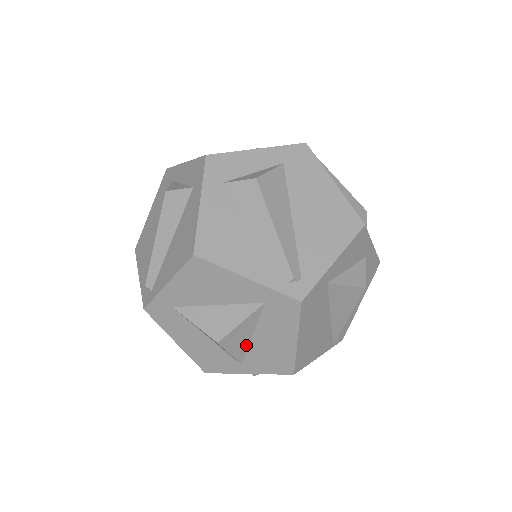
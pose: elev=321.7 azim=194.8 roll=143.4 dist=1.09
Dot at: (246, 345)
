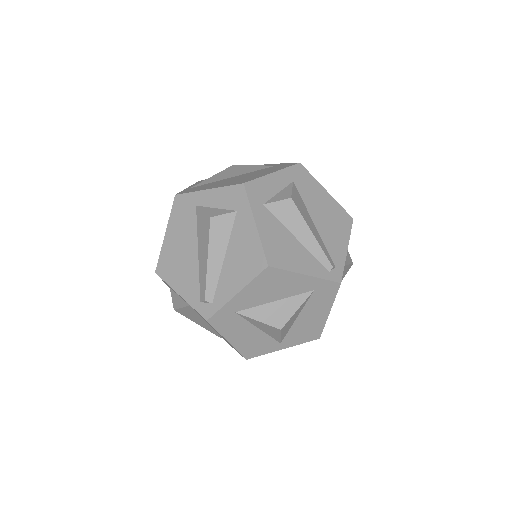
Dot at: (290, 326)
